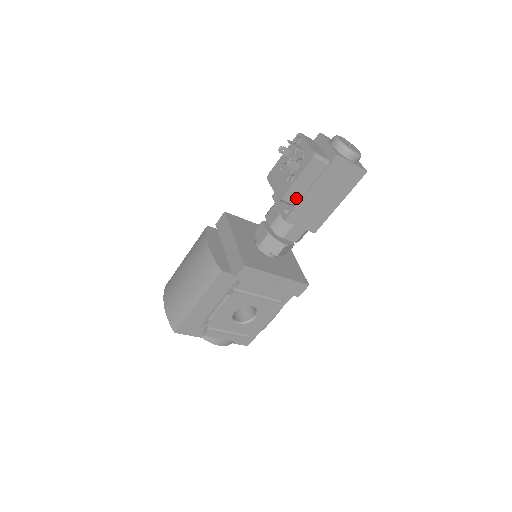
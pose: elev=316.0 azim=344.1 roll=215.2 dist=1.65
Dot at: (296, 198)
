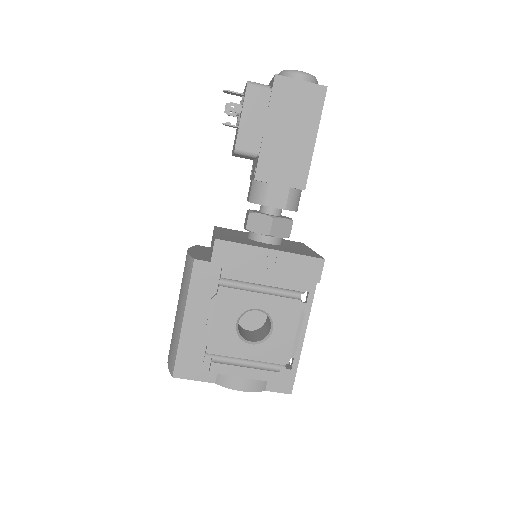
Dot at: (253, 144)
